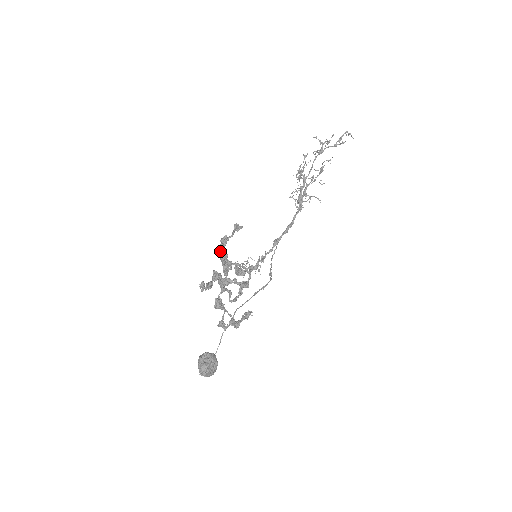
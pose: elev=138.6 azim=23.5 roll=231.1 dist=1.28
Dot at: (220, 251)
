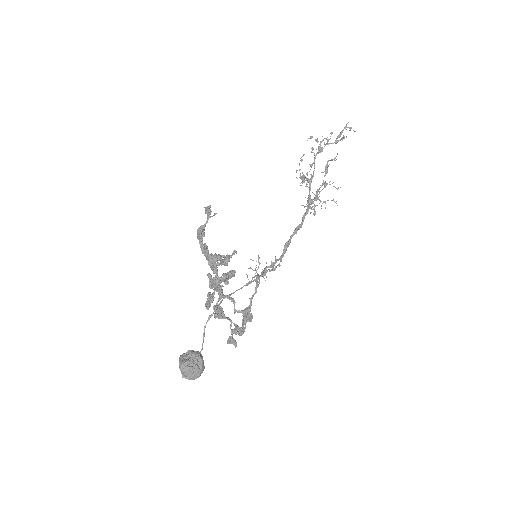
Dot at: (200, 244)
